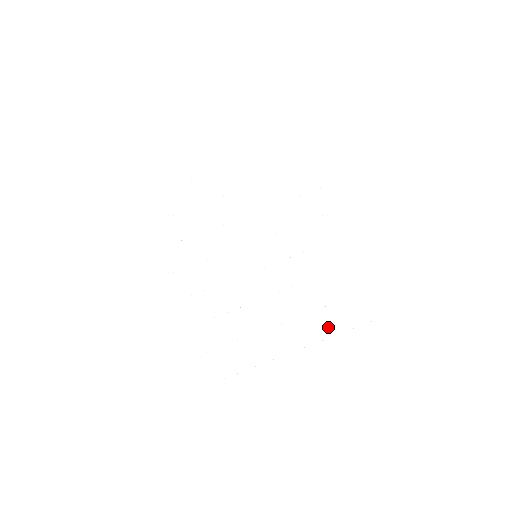
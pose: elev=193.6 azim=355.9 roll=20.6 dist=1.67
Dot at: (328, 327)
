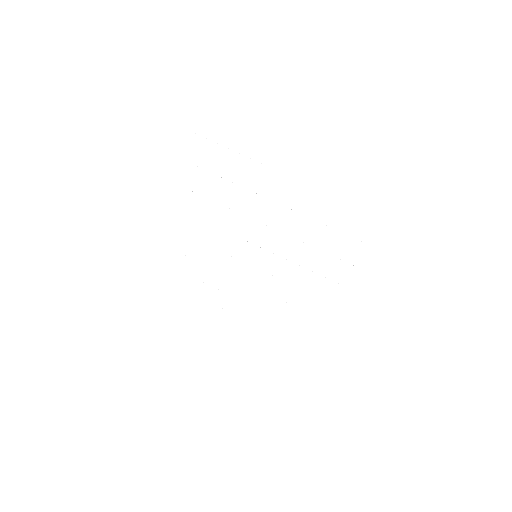
Dot at: (266, 323)
